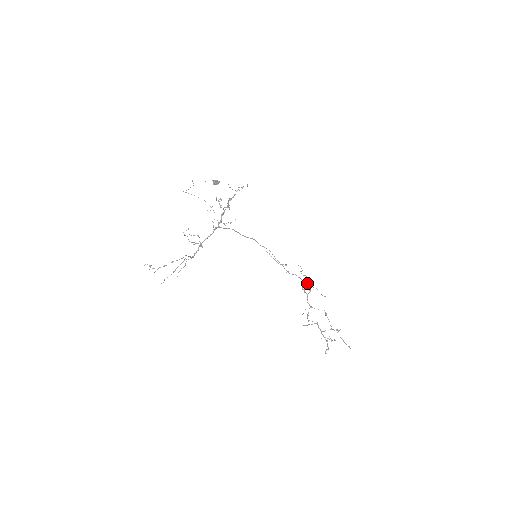
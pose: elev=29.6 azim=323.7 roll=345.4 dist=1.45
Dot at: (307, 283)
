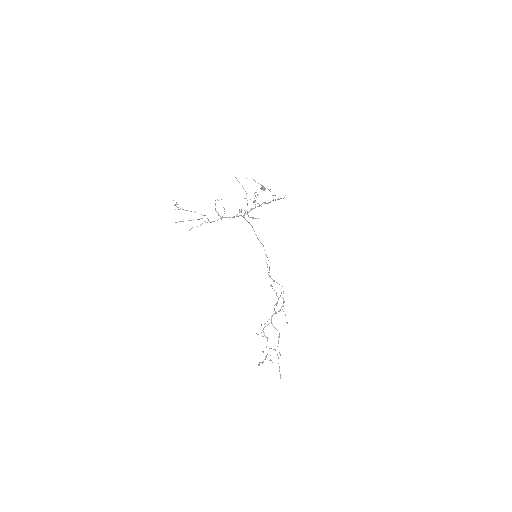
Dot at: occluded
